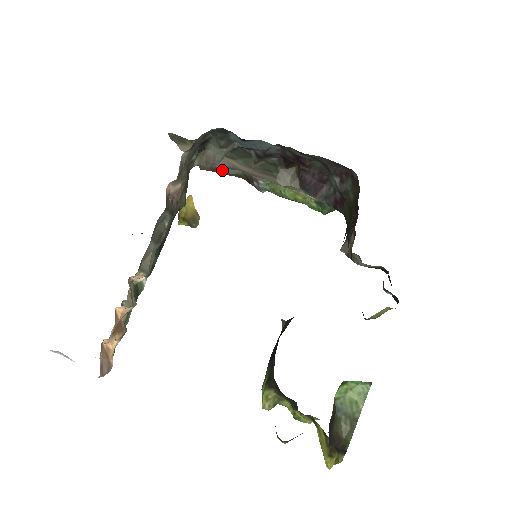
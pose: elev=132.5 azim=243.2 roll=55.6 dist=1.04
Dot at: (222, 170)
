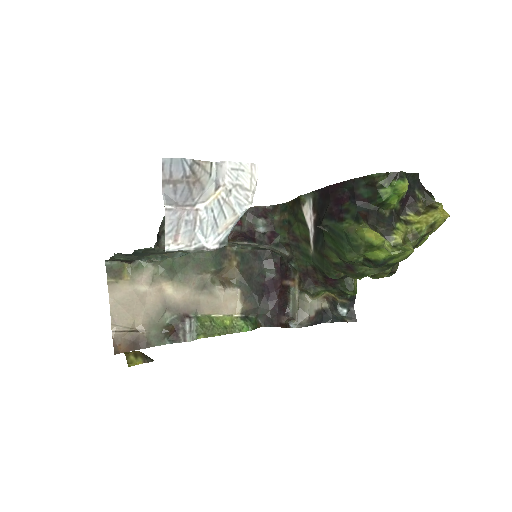
Dot at: (147, 328)
